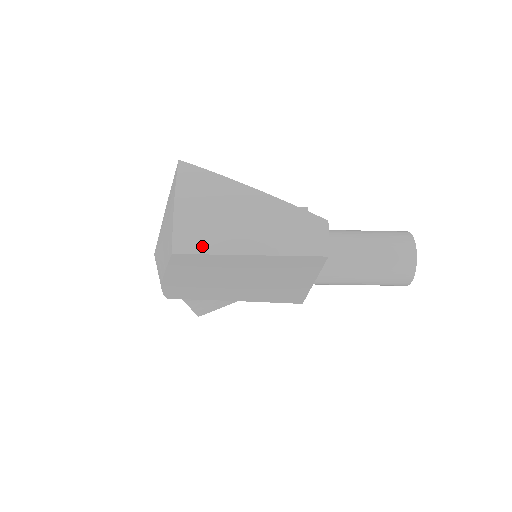
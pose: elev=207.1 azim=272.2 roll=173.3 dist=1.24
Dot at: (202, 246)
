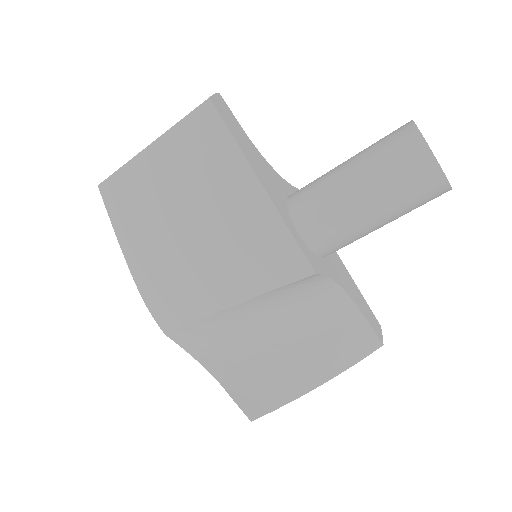
Dot at: (120, 168)
